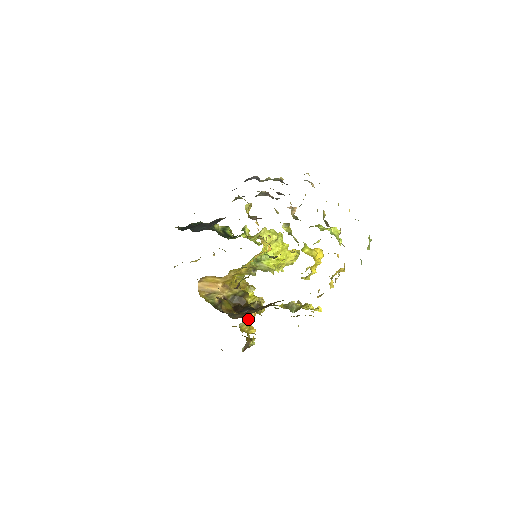
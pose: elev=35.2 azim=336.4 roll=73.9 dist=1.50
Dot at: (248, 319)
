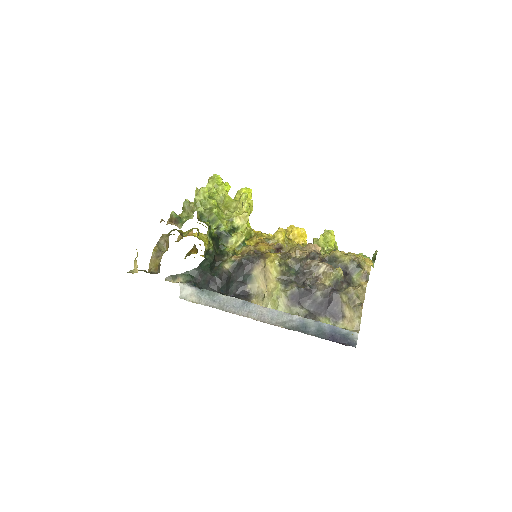
Dot at: occluded
